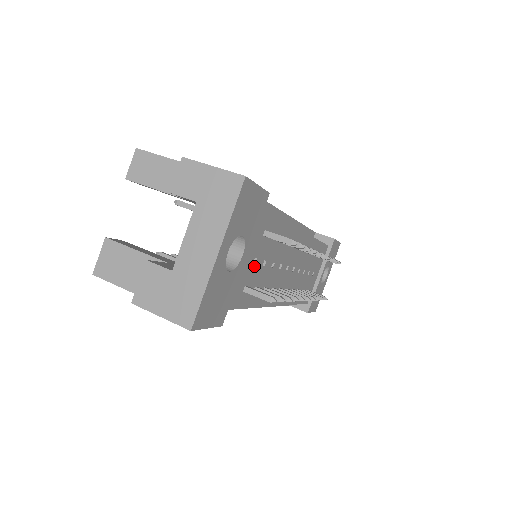
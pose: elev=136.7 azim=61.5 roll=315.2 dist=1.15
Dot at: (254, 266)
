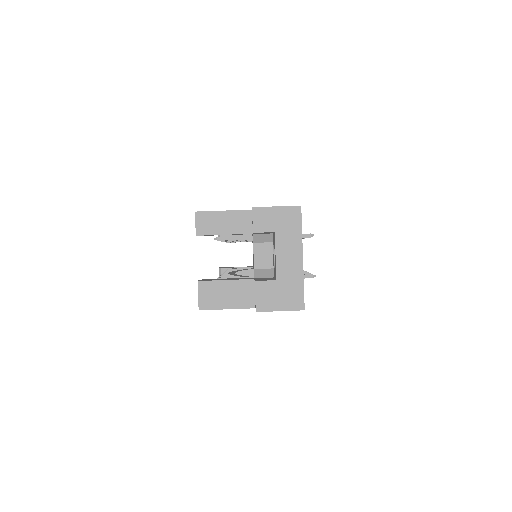
Dot at: occluded
